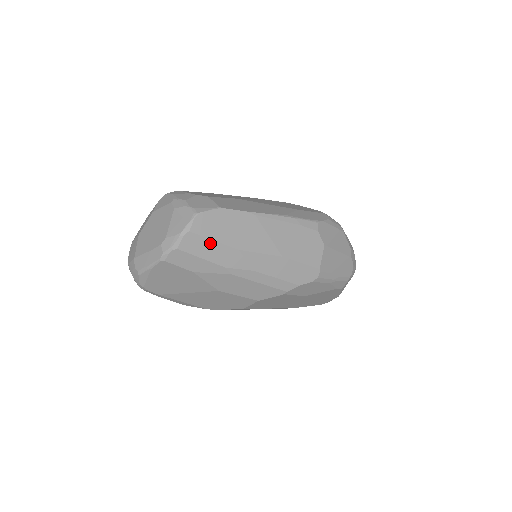
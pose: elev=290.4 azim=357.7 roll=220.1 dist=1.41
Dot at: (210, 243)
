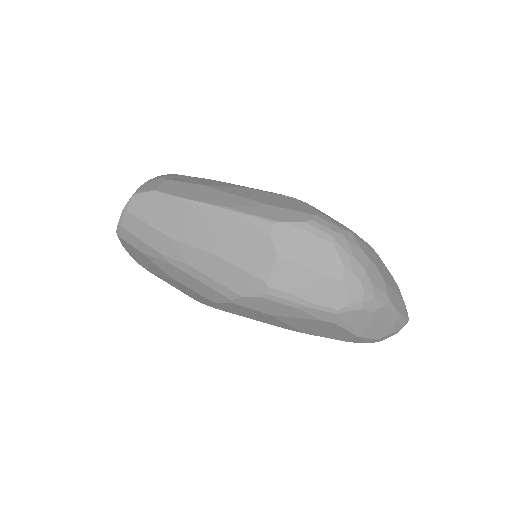
Dot at: (145, 225)
